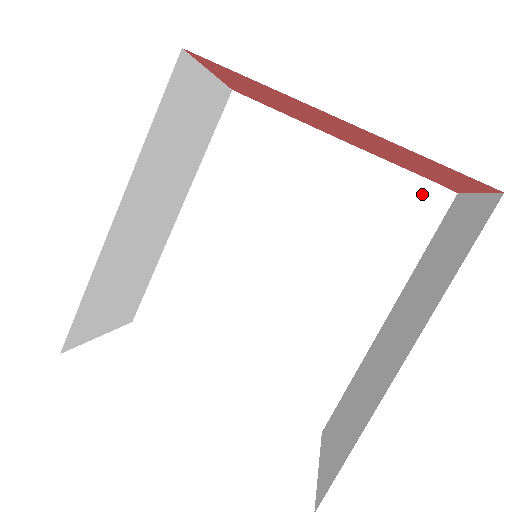
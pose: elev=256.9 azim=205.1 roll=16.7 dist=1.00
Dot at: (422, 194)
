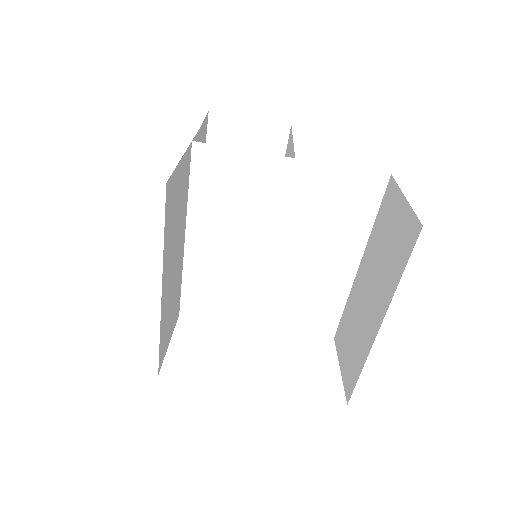
Dot at: (366, 183)
